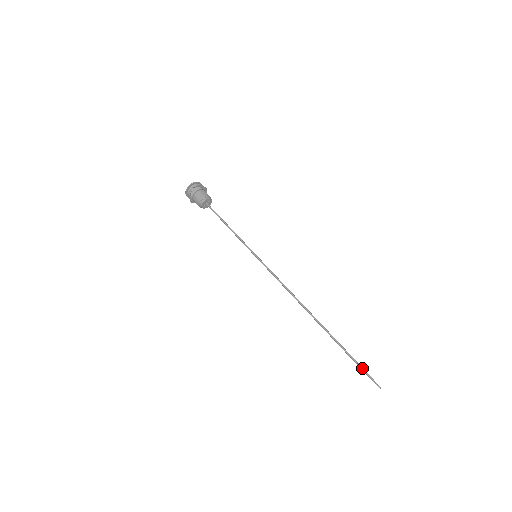
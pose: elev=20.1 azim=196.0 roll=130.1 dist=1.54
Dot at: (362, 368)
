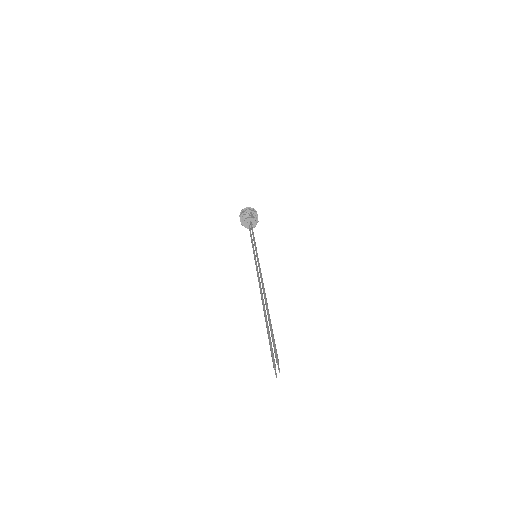
Dot at: (276, 349)
